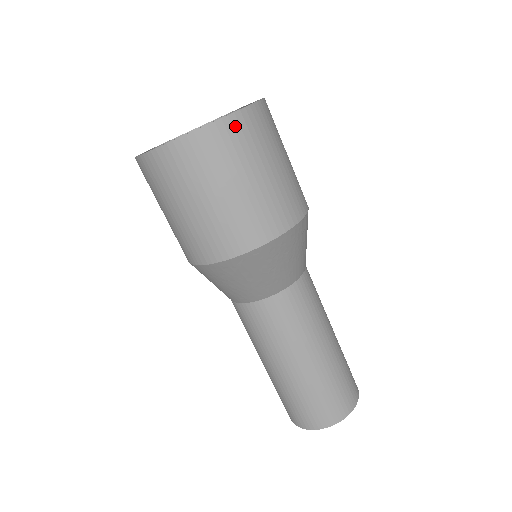
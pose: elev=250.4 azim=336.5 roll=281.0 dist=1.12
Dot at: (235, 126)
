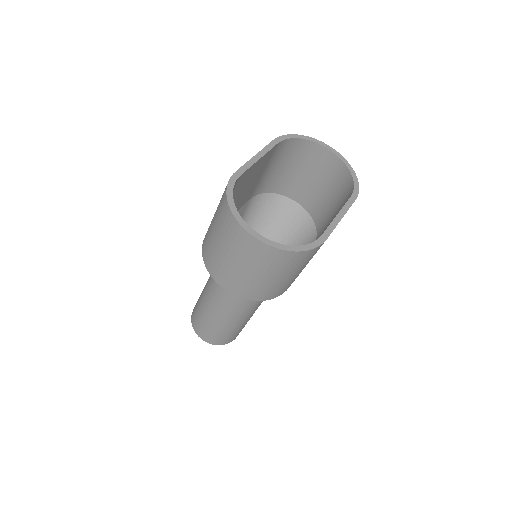
Dot at: (268, 252)
